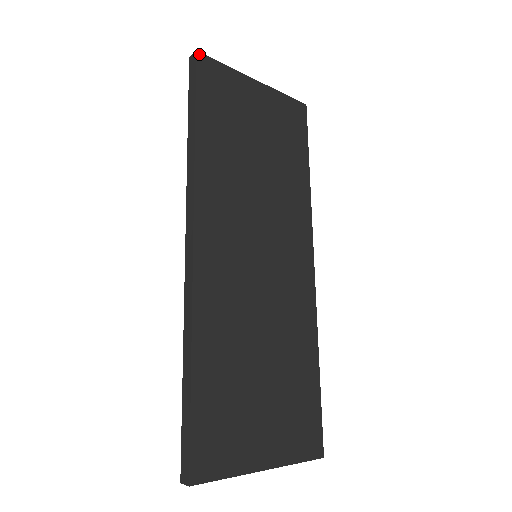
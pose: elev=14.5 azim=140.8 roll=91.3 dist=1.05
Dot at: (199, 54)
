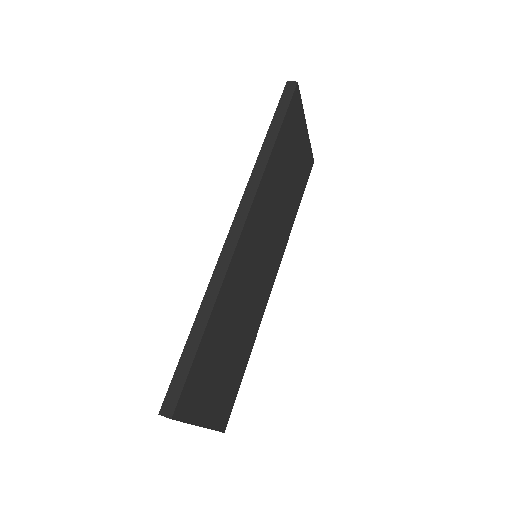
Dot at: (298, 85)
